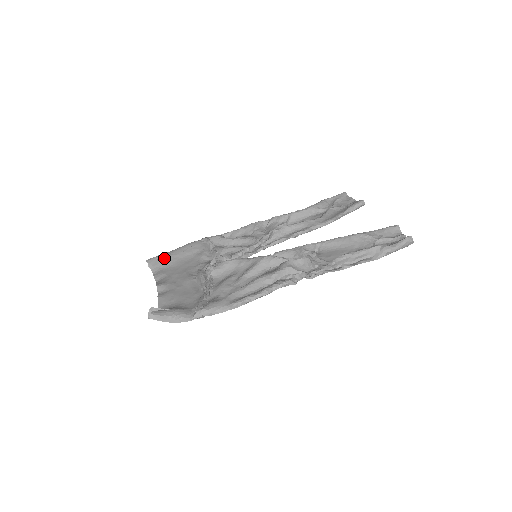
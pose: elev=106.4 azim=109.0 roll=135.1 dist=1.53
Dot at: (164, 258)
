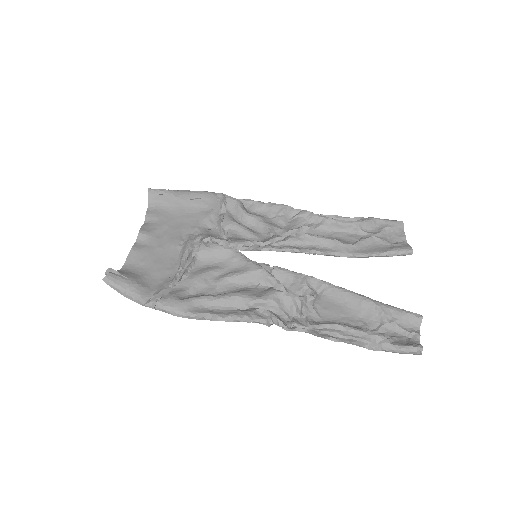
Dot at: (168, 196)
